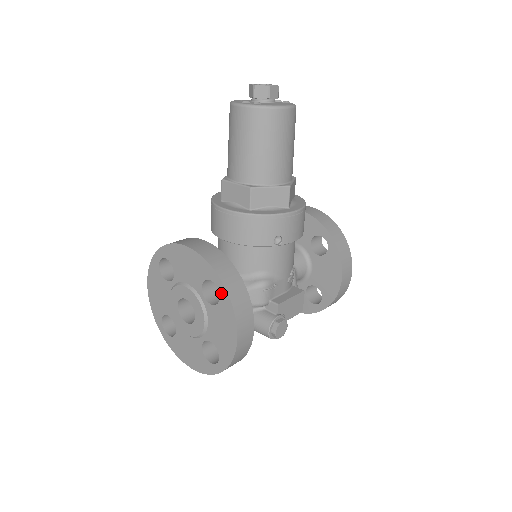
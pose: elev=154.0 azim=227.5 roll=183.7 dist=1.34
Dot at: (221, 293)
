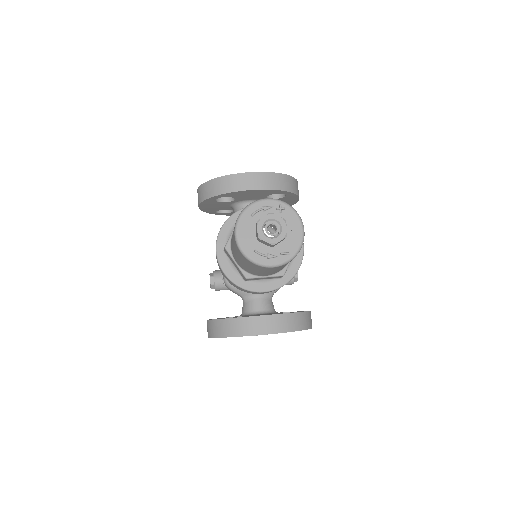
Dot at: occluded
